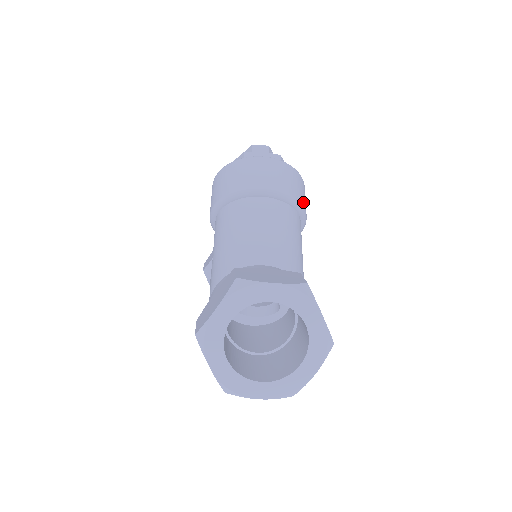
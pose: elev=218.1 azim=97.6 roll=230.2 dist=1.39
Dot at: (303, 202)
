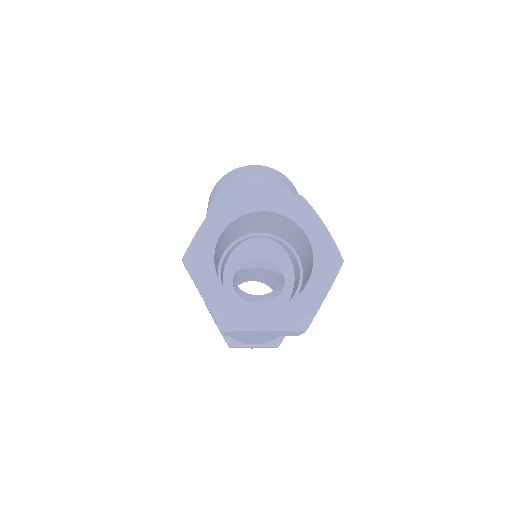
Dot at: occluded
